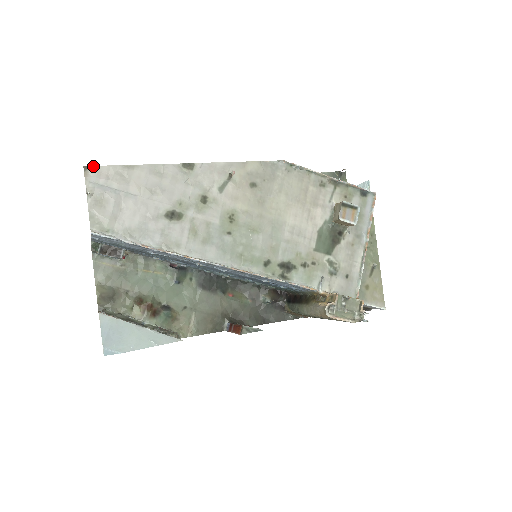
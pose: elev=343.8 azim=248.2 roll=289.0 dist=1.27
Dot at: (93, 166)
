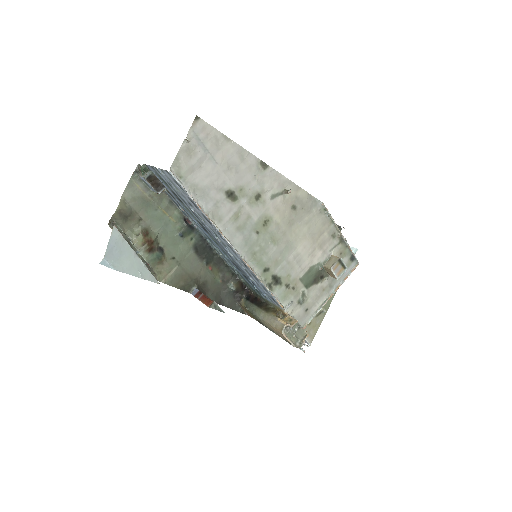
Dot at: (203, 120)
